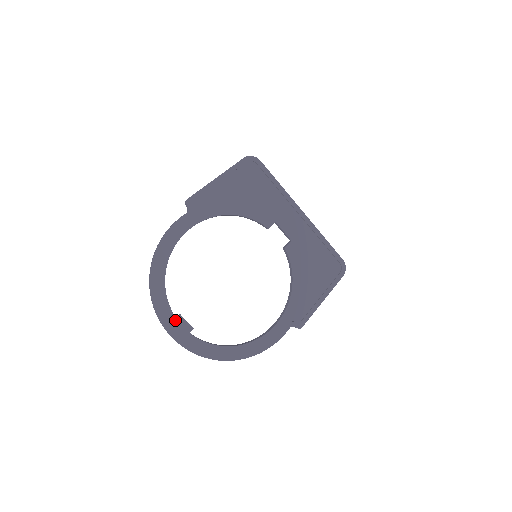
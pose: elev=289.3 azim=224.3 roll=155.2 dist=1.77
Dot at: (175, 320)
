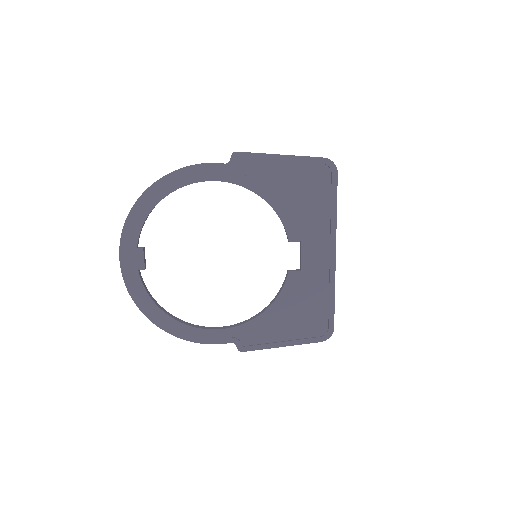
Dot at: (135, 249)
